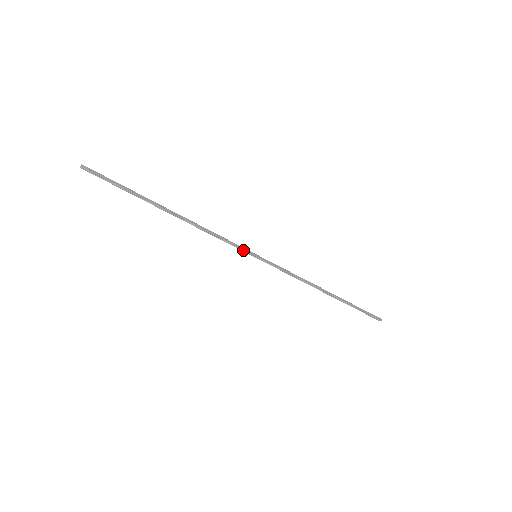
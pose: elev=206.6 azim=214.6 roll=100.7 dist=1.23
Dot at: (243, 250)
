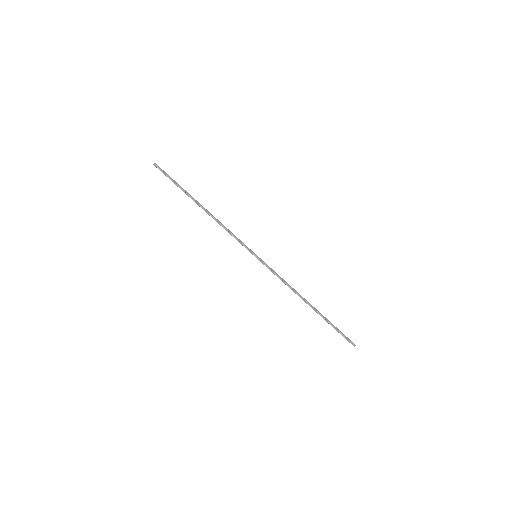
Dot at: (247, 248)
